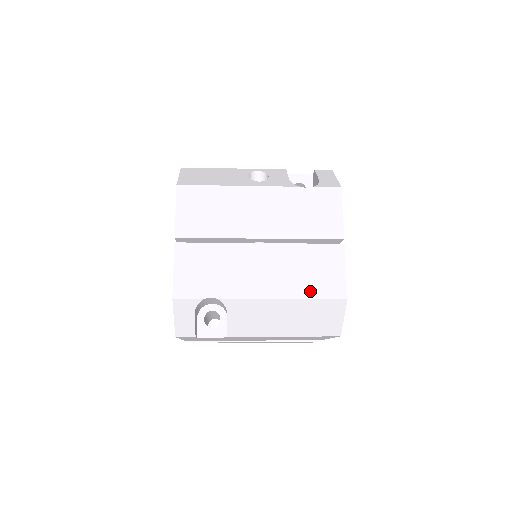
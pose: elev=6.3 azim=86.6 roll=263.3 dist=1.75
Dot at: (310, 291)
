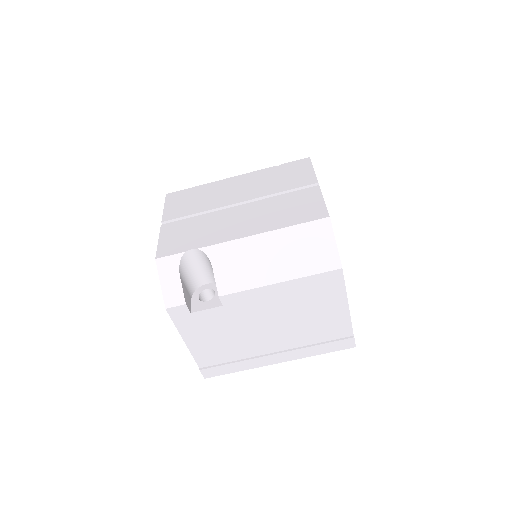
Dot at: (290, 221)
